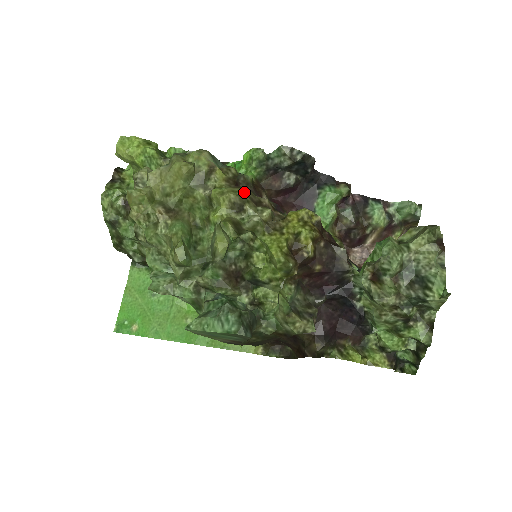
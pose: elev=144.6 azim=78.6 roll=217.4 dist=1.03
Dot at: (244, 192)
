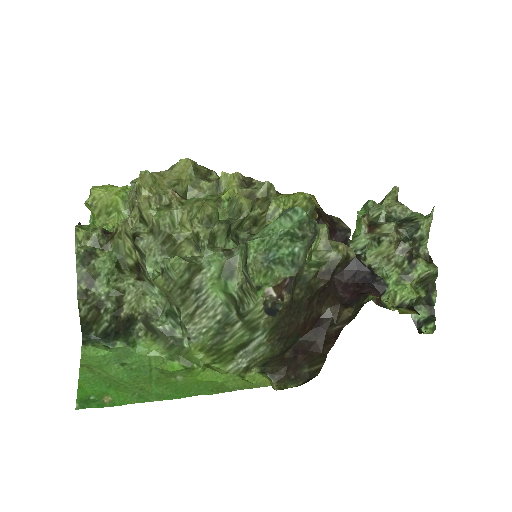
Dot at: occluded
